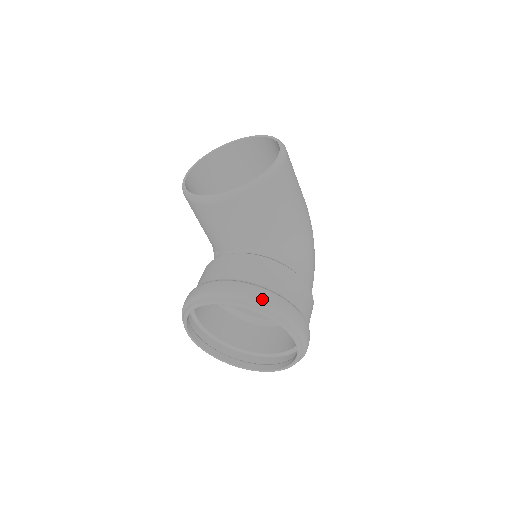
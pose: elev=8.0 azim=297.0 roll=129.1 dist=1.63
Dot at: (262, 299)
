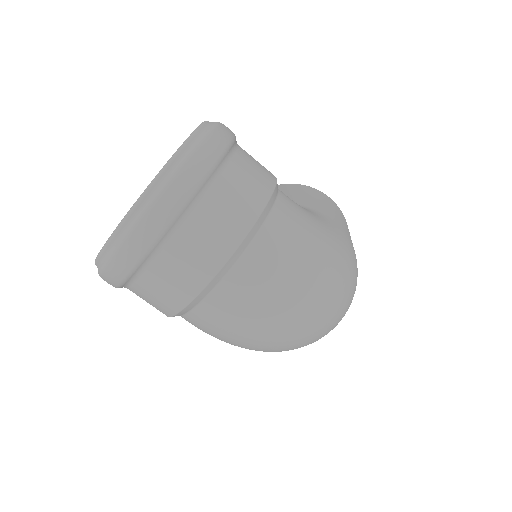
Dot at: occluded
